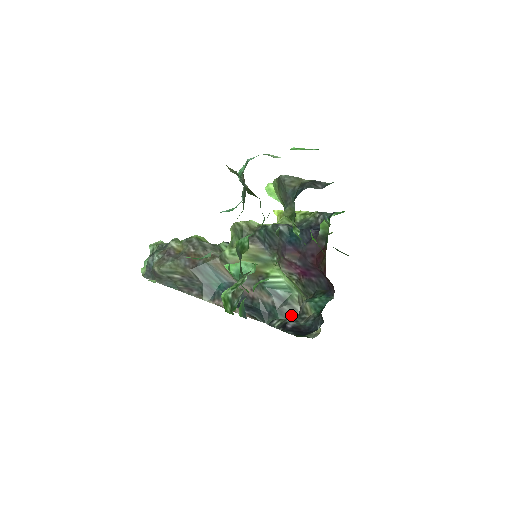
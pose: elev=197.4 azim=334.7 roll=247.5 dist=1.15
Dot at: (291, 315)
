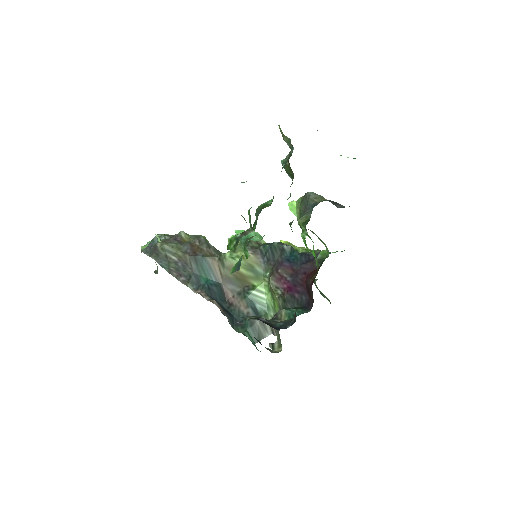
Dot at: (259, 331)
